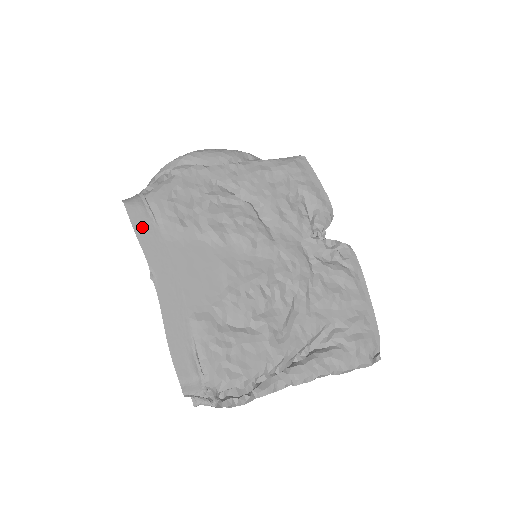
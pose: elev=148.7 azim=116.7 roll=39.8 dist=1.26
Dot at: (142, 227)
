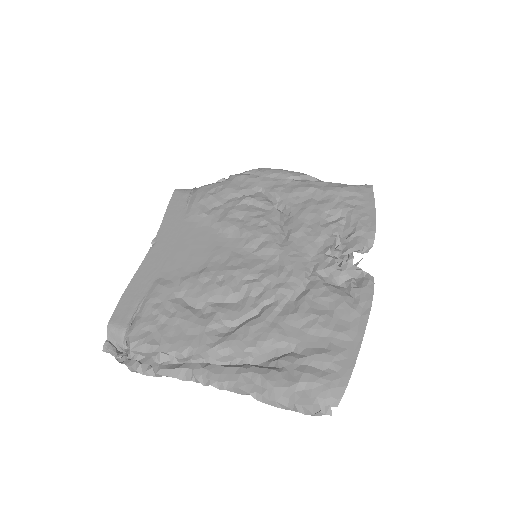
Dot at: (174, 207)
